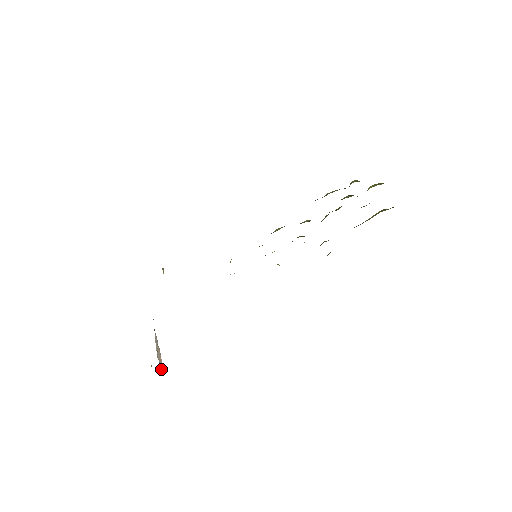
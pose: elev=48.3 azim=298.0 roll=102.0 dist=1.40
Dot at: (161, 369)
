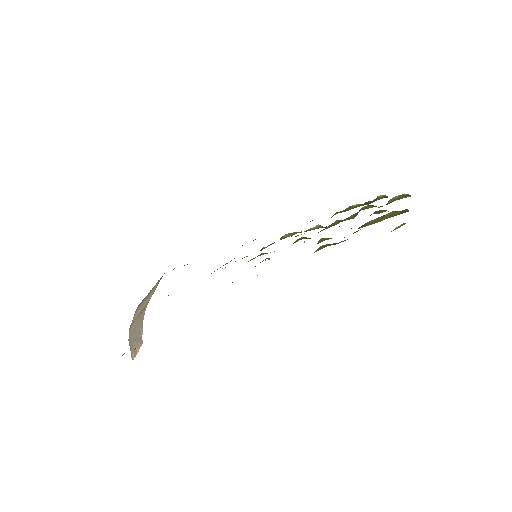
Dot at: occluded
